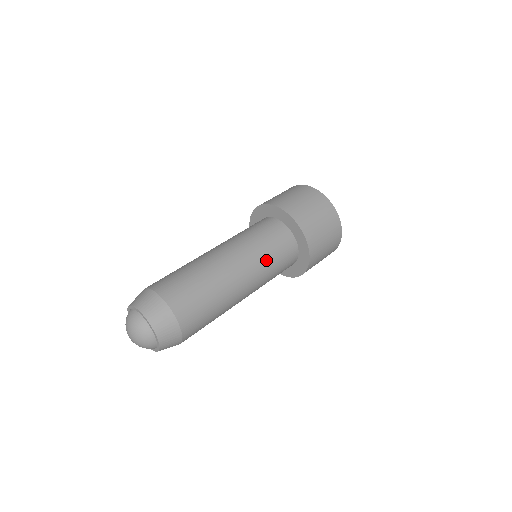
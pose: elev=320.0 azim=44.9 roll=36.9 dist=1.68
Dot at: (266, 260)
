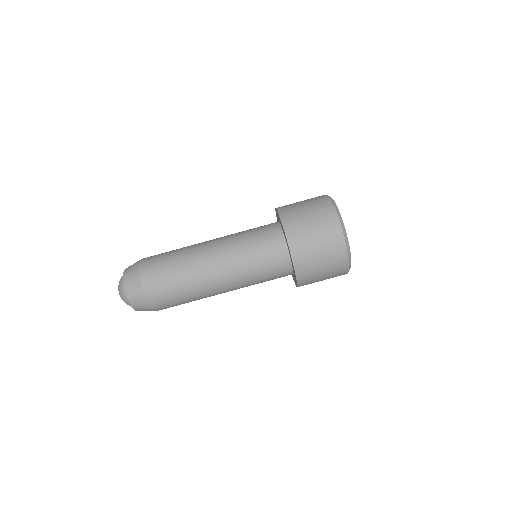
Dot at: (251, 279)
